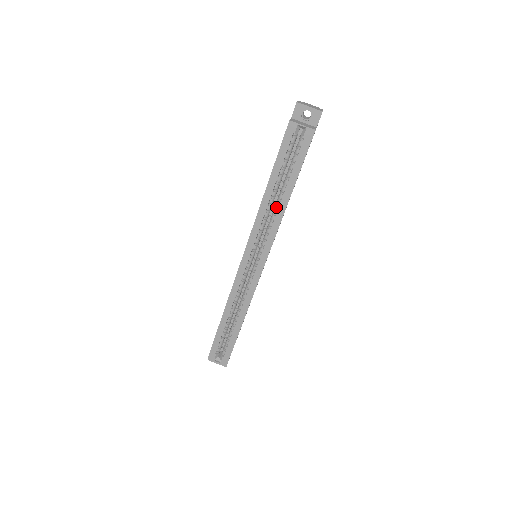
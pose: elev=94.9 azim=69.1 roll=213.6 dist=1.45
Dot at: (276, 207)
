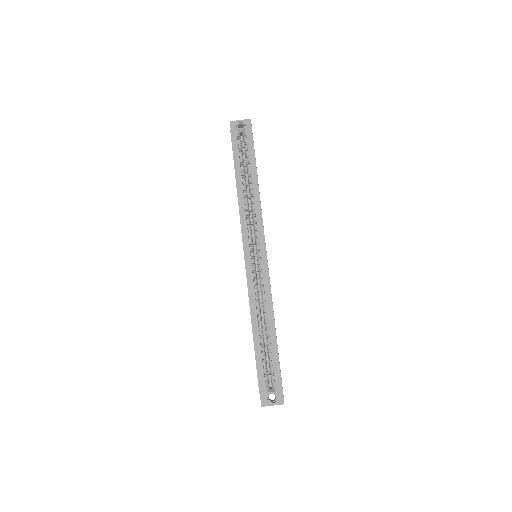
Dot at: (251, 198)
